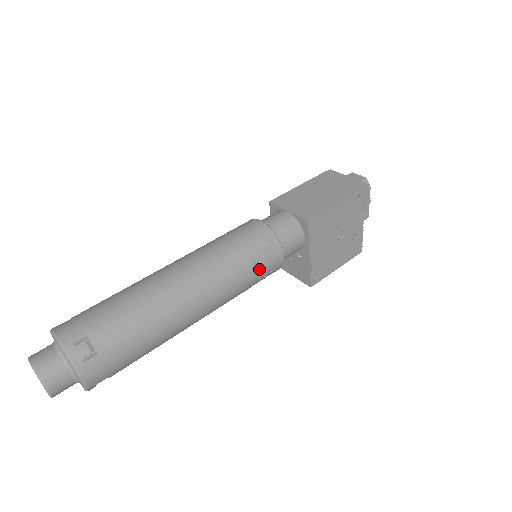
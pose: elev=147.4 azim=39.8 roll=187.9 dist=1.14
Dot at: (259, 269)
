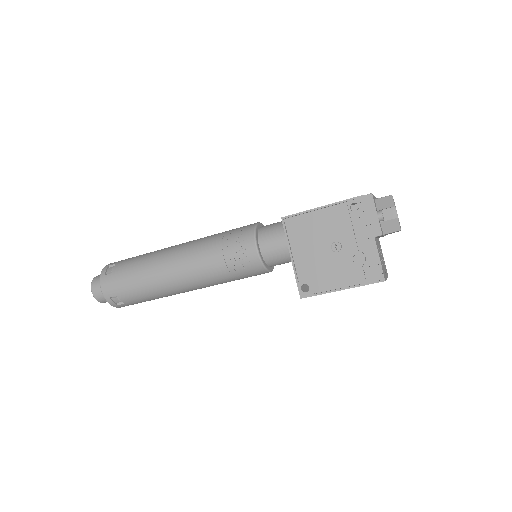
Dot at: (230, 252)
